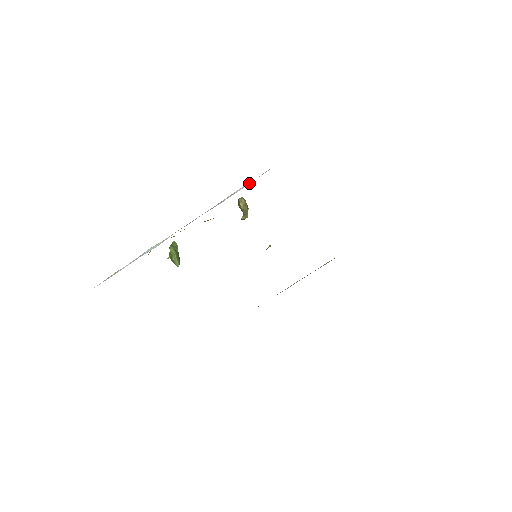
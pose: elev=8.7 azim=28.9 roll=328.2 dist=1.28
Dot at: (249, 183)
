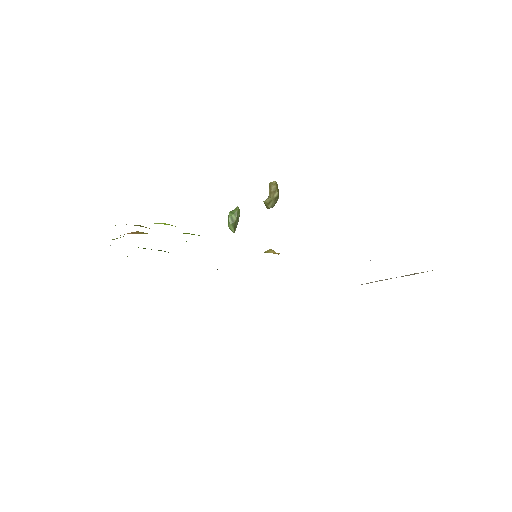
Dot at: occluded
